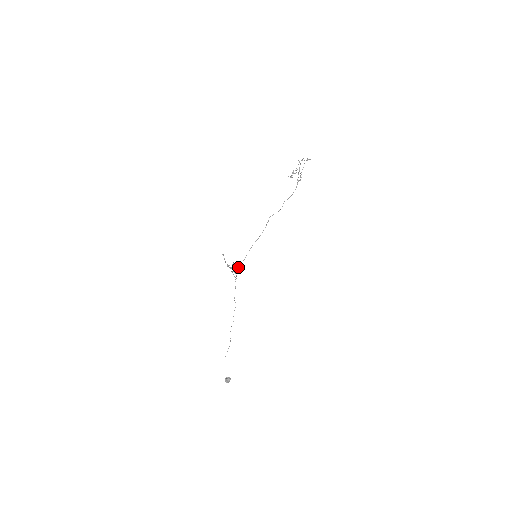
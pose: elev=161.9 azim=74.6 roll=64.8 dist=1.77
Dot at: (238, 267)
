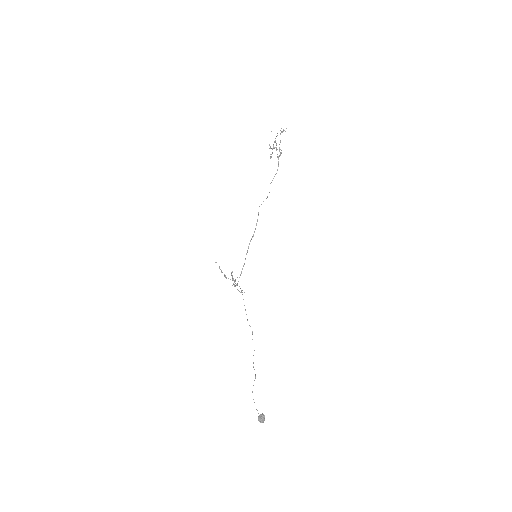
Dot at: occluded
